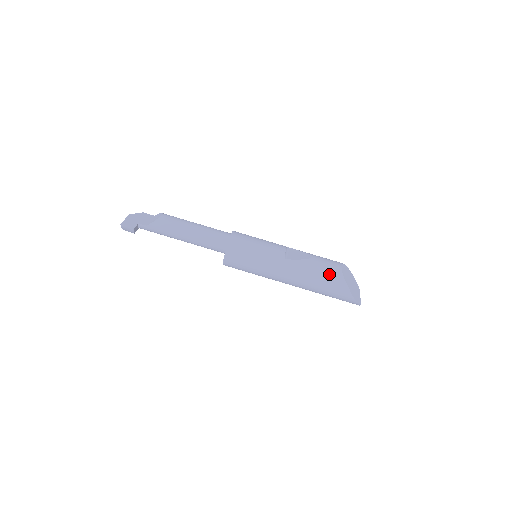
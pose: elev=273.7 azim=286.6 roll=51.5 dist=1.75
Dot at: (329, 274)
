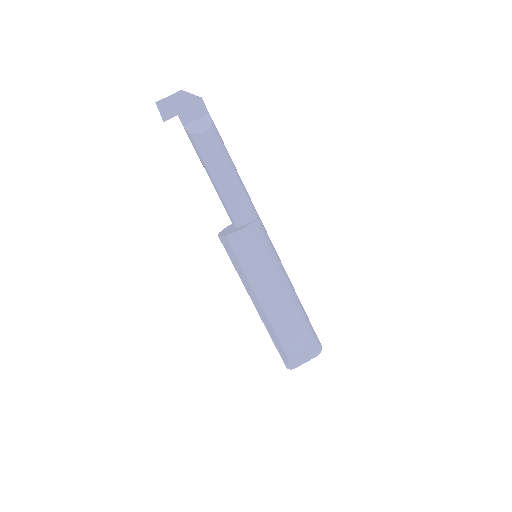
Dot at: (282, 344)
